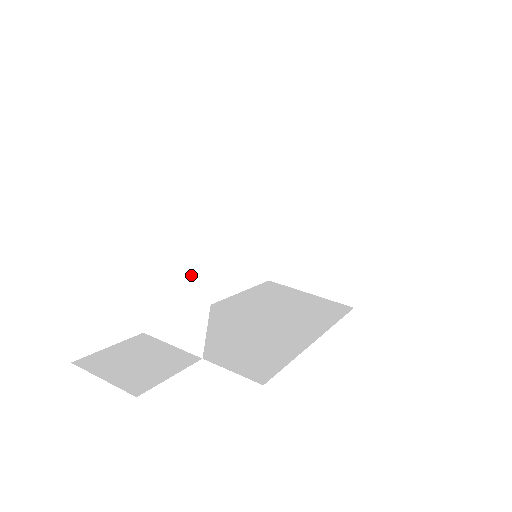
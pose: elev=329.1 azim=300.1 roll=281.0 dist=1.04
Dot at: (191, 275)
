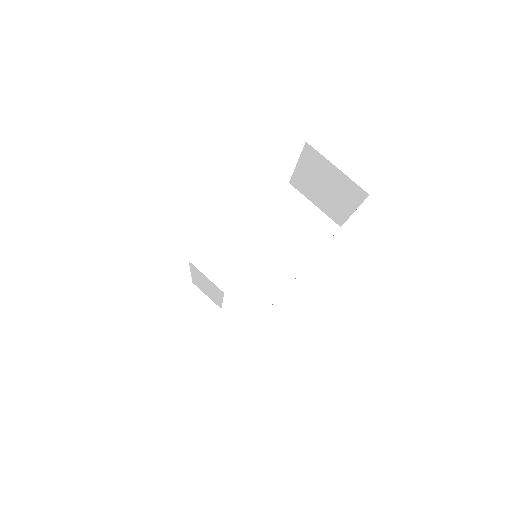
Dot at: (211, 293)
